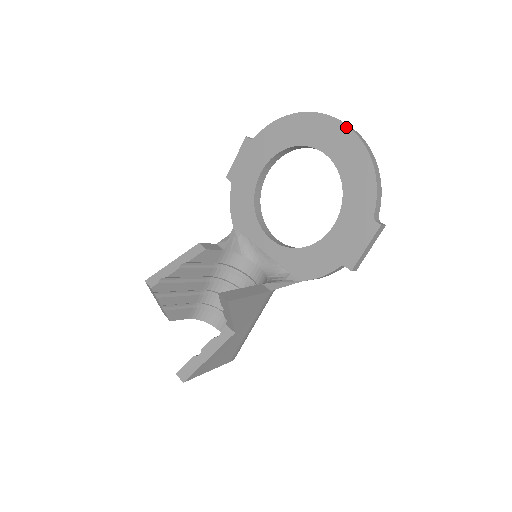
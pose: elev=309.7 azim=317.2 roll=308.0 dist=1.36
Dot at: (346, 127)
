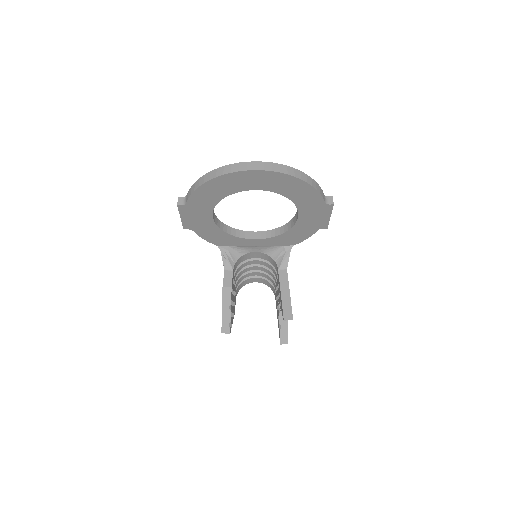
Dot at: (266, 172)
